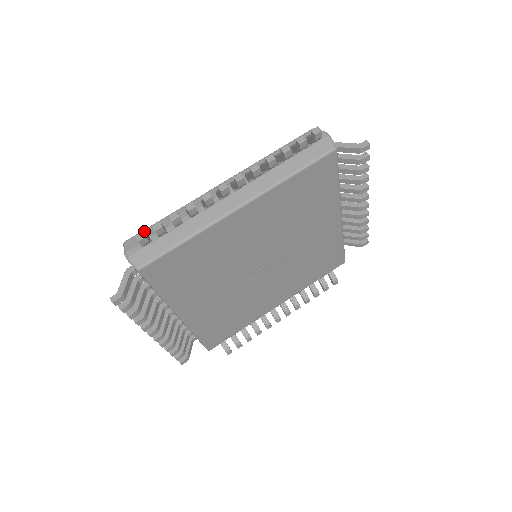
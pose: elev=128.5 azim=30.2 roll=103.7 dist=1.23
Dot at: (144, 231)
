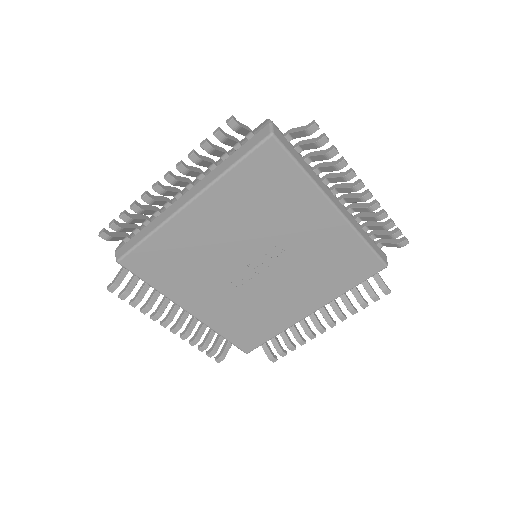
Dot at: occluded
